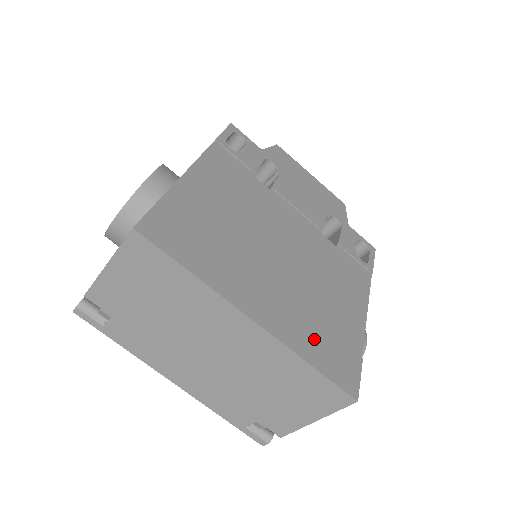
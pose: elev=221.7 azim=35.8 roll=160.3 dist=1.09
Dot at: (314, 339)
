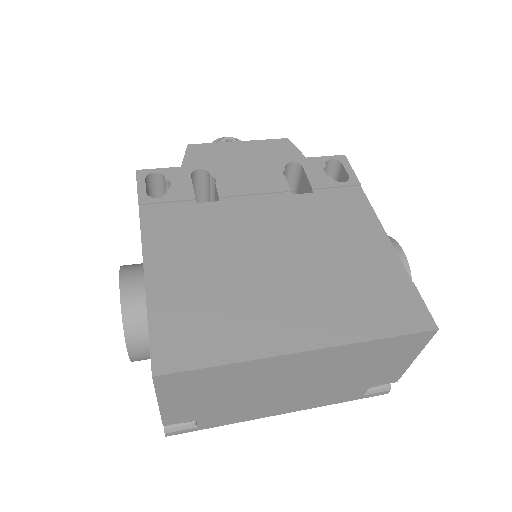
Dot at: (364, 311)
